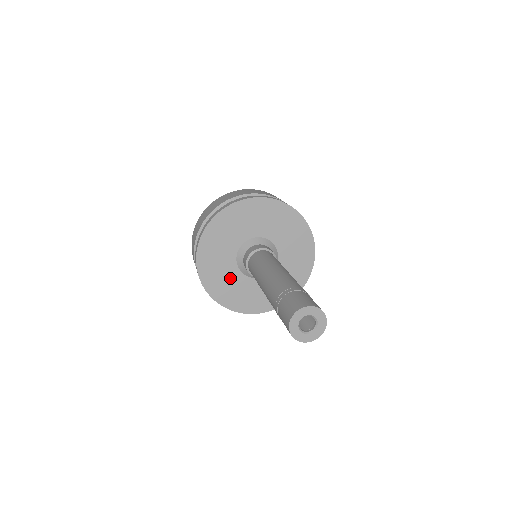
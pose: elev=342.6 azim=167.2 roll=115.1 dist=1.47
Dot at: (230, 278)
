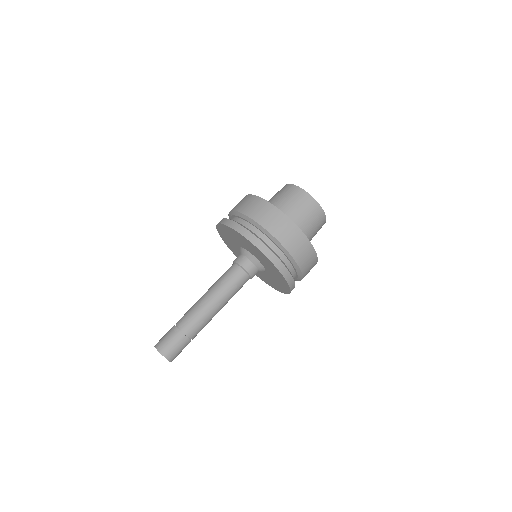
Dot at: (233, 240)
